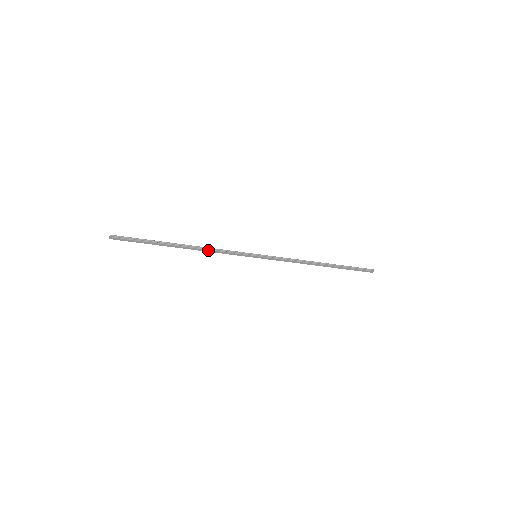
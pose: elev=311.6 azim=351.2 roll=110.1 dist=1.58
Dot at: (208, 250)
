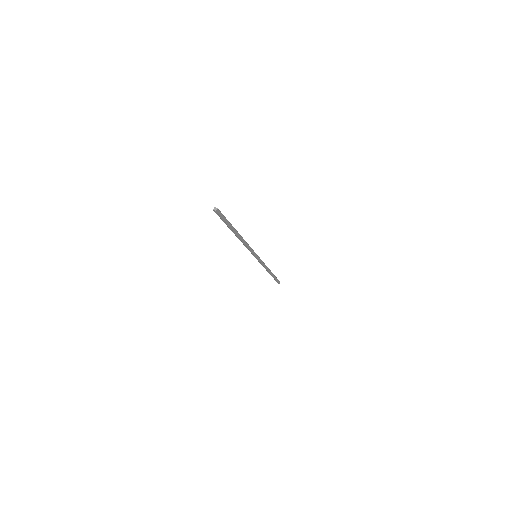
Dot at: (246, 243)
